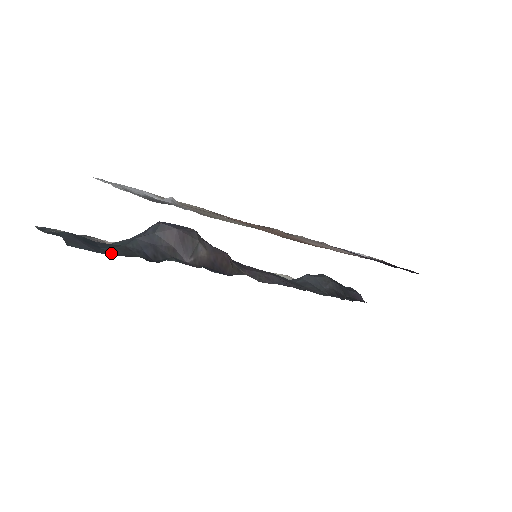
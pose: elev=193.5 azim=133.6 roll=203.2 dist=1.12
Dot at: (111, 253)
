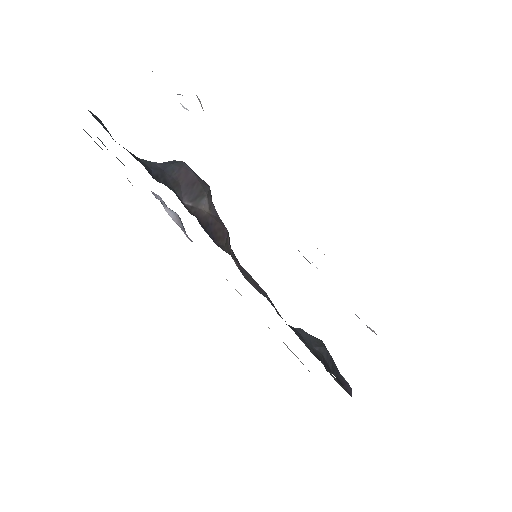
Dot at: occluded
